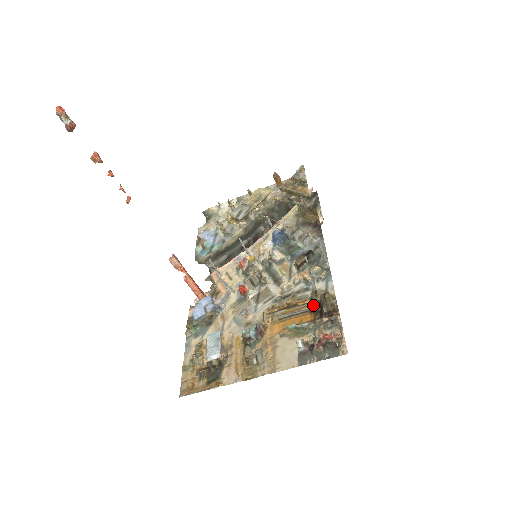
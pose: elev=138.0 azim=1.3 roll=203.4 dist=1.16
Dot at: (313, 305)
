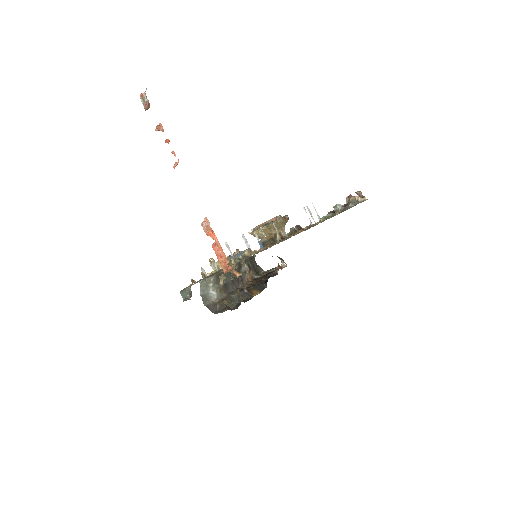
Dot at: occluded
